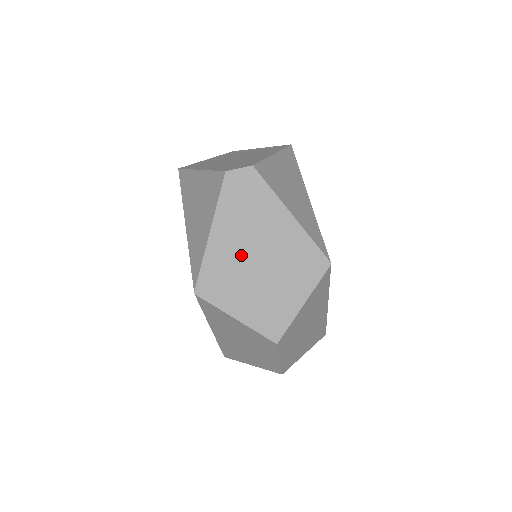
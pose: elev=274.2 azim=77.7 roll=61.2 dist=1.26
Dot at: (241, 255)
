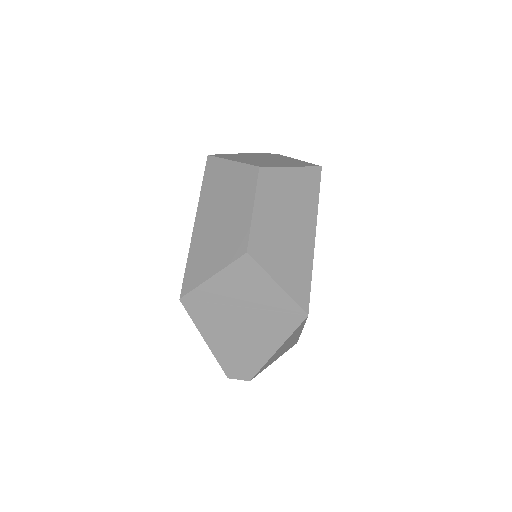
Dot at: (253, 157)
